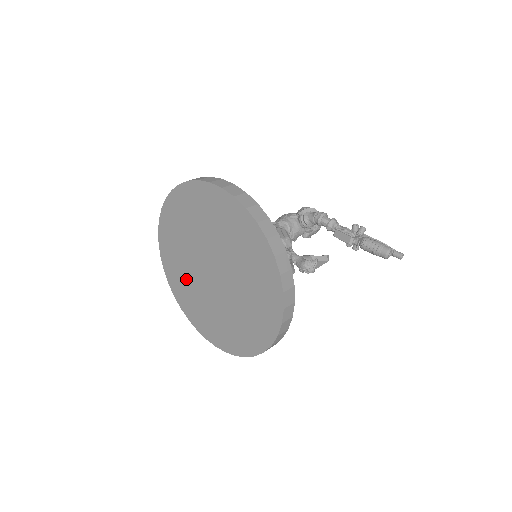
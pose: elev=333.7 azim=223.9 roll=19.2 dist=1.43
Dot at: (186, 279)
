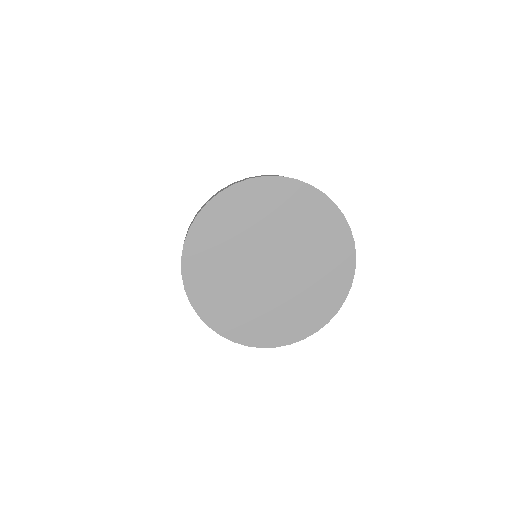
Dot at: (221, 270)
